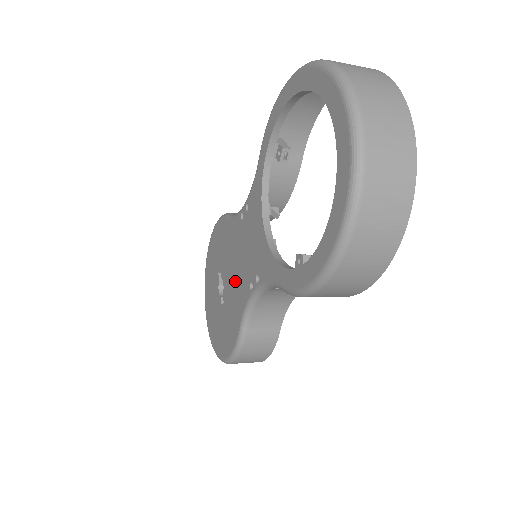
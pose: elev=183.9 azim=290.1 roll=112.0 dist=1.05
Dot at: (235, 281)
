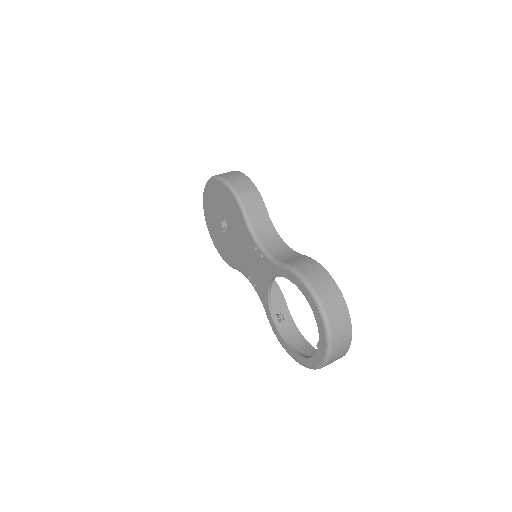
Dot at: (238, 252)
